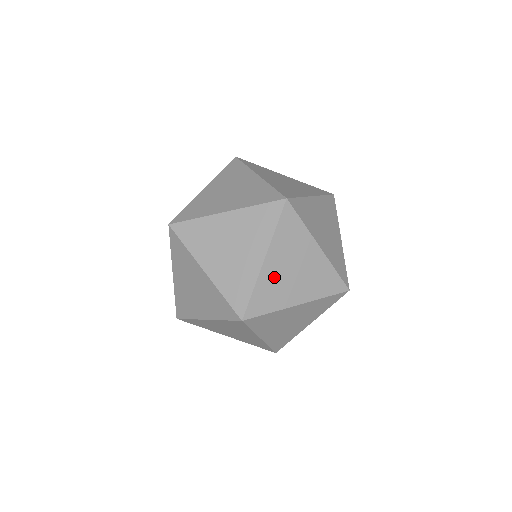
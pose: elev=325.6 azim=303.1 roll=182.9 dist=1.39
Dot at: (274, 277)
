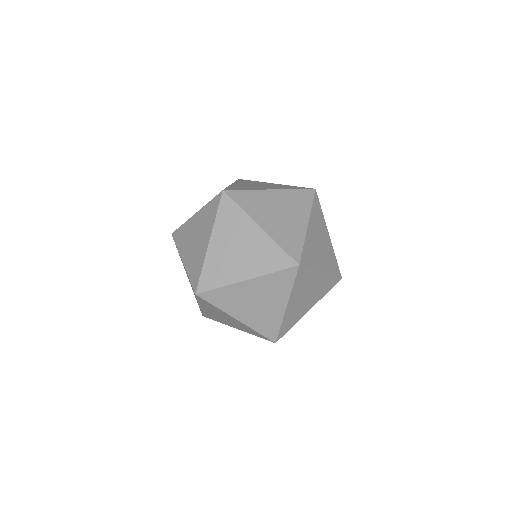
Dot at: (293, 310)
